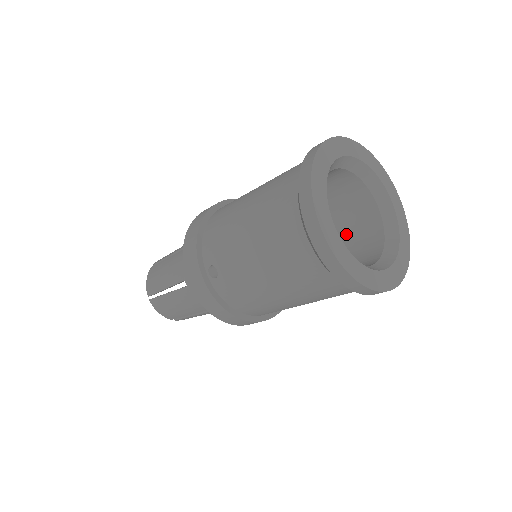
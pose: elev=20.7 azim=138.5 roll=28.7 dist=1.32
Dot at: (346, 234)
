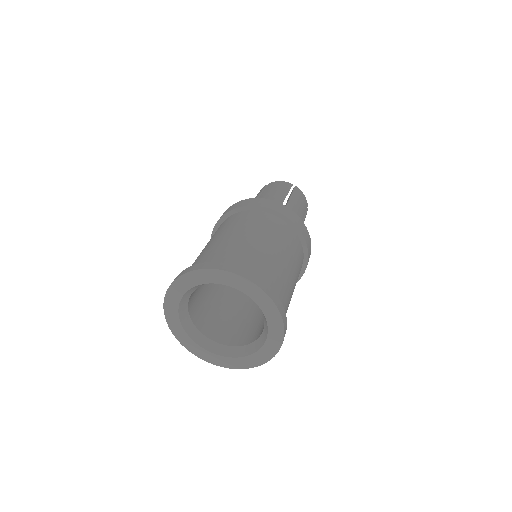
Dot at: occluded
